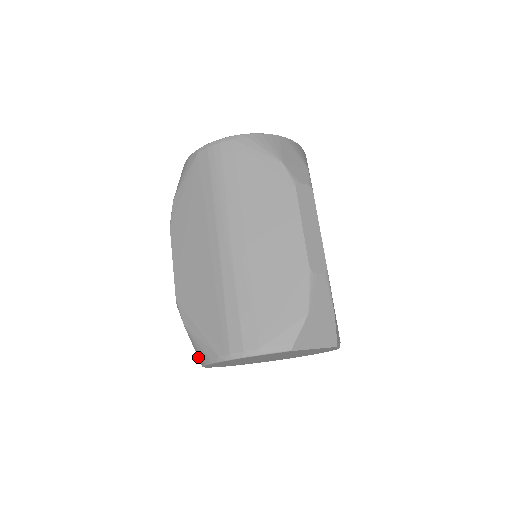
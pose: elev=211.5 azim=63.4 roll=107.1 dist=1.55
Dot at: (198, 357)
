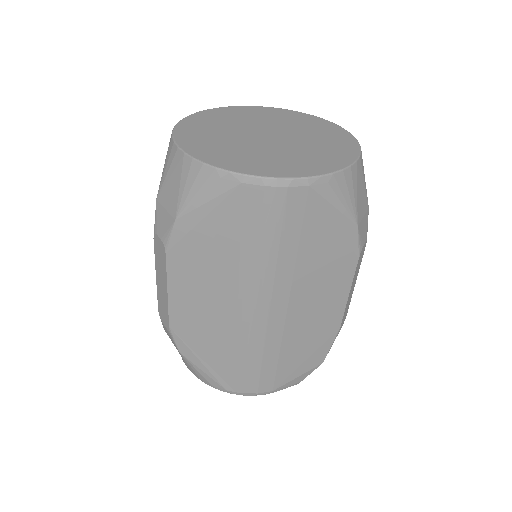
Dot at: (188, 367)
